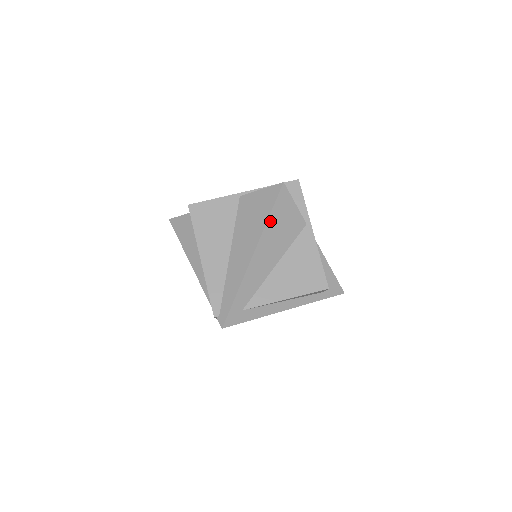
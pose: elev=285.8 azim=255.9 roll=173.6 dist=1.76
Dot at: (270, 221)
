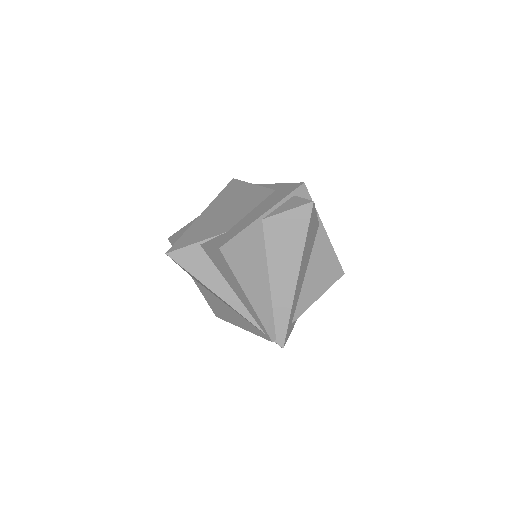
Dot at: (306, 241)
